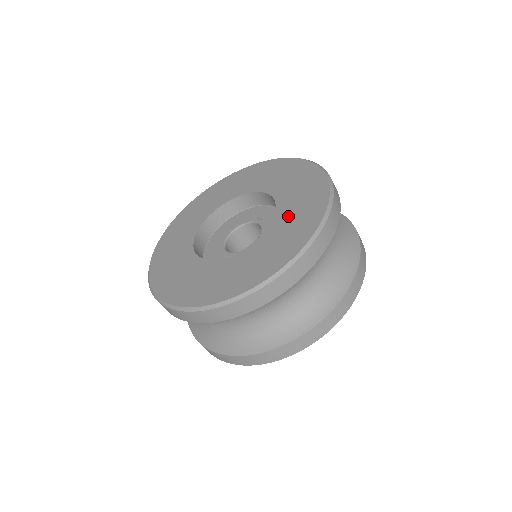
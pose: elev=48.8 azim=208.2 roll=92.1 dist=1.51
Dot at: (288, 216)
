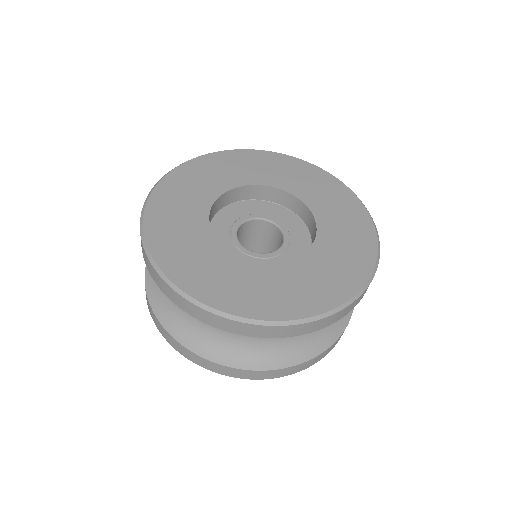
Dot at: (335, 230)
